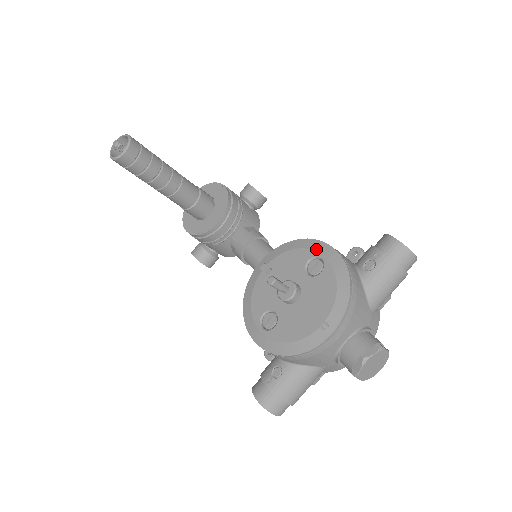
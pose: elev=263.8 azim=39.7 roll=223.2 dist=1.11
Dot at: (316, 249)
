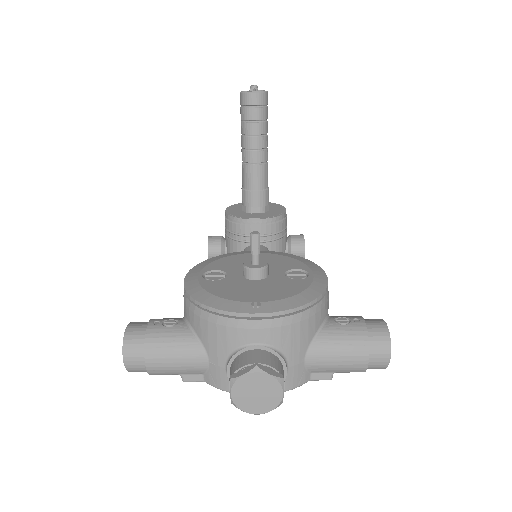
Dot at: (312, 268)
